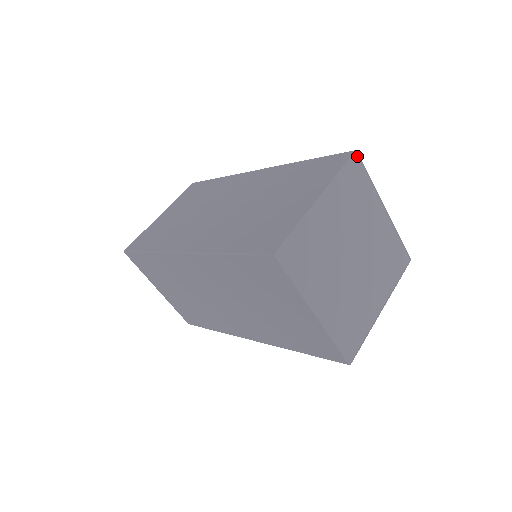
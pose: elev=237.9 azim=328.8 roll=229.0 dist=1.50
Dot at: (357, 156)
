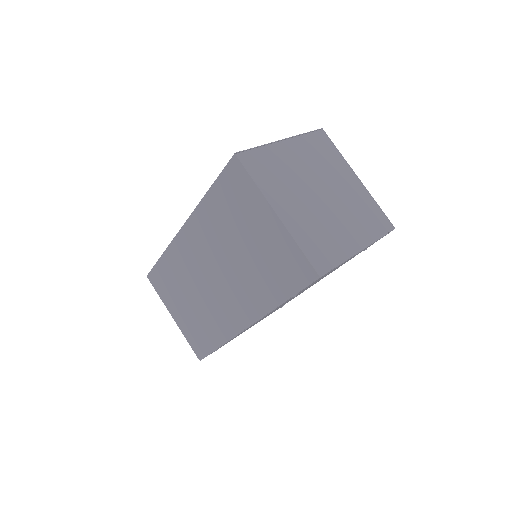
Dot at: (323, 132)
